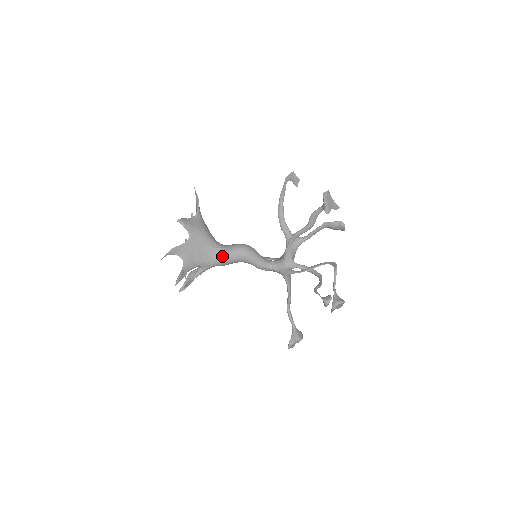
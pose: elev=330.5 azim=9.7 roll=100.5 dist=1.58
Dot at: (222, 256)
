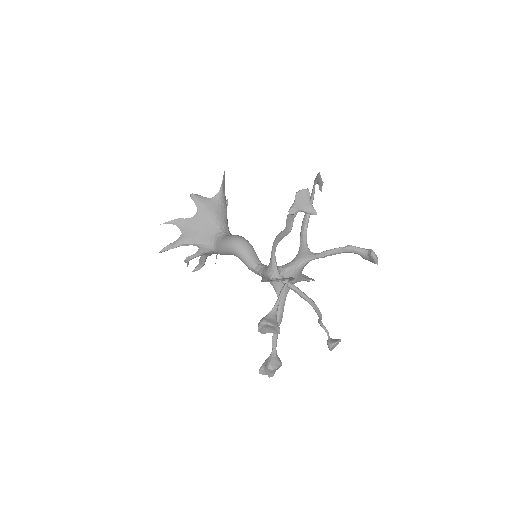
Dot at: (218, 242)
